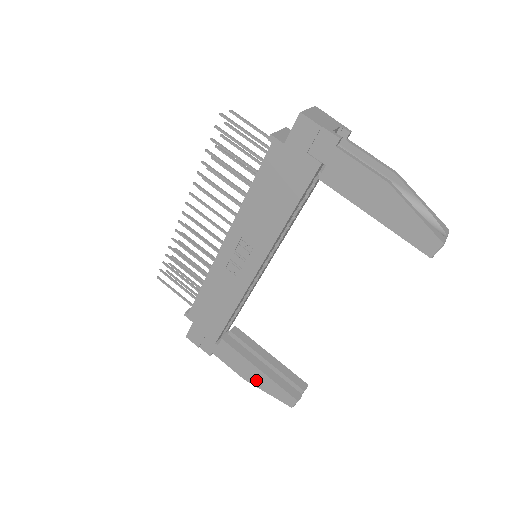
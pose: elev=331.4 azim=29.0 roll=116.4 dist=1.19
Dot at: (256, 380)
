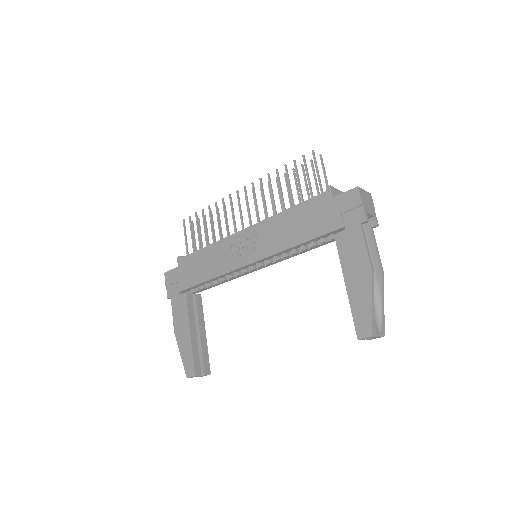
Dot at: (181, 339)
